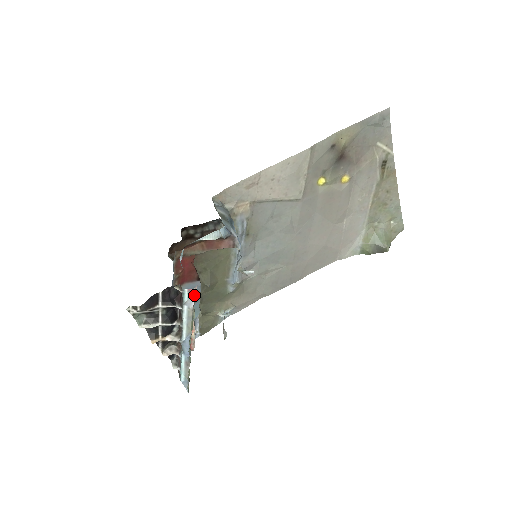
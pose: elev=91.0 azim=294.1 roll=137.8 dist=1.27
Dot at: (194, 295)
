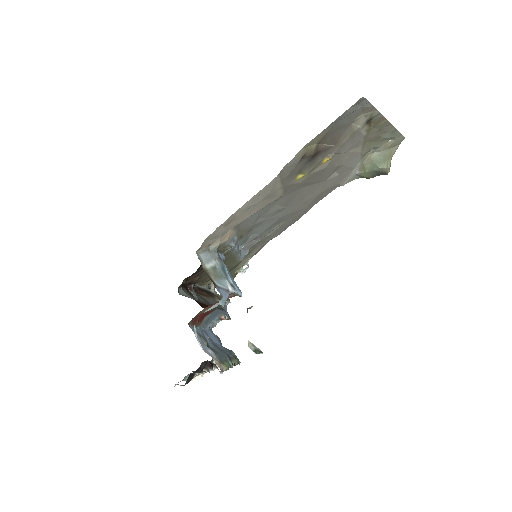
Dot at: (221, 373)
